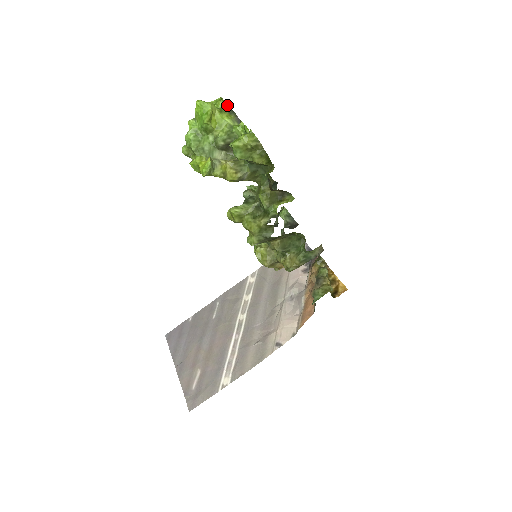
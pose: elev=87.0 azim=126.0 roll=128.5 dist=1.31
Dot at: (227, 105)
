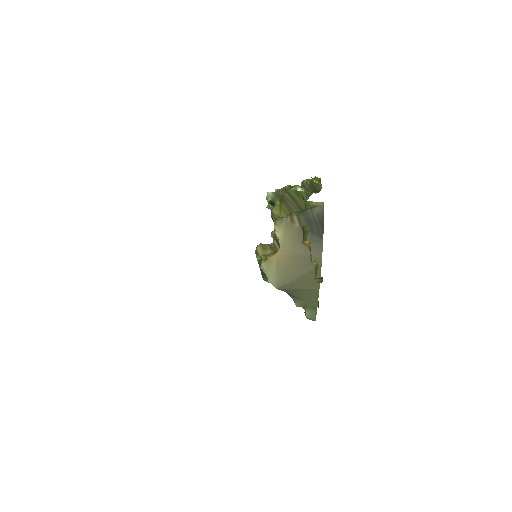
Dot at: occluded
